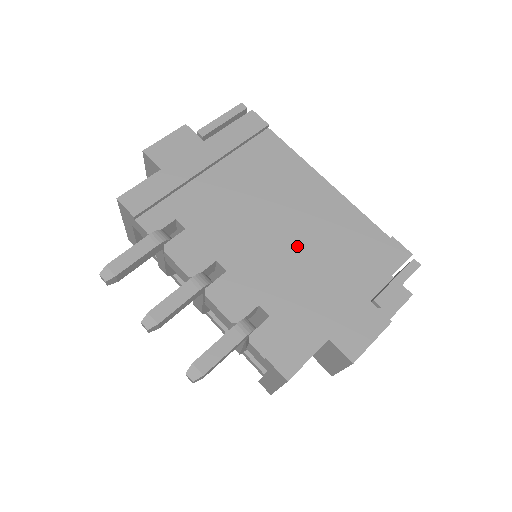
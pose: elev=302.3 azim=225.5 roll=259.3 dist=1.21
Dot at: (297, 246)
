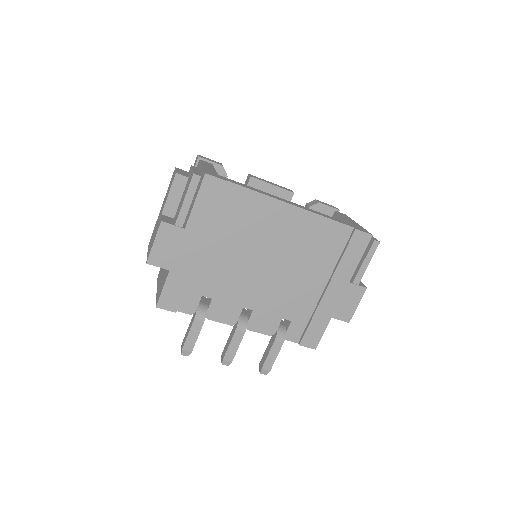
Dot at: (291, 270)
